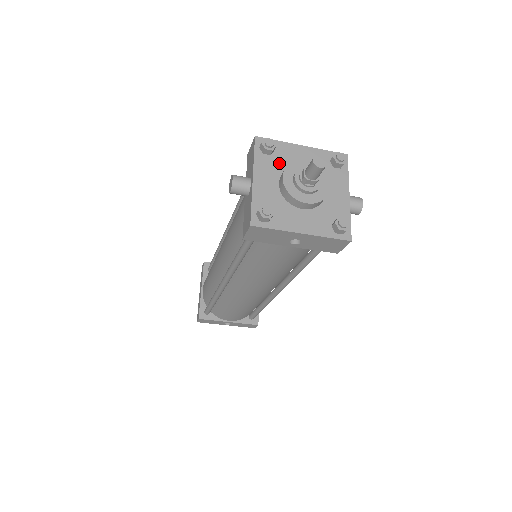
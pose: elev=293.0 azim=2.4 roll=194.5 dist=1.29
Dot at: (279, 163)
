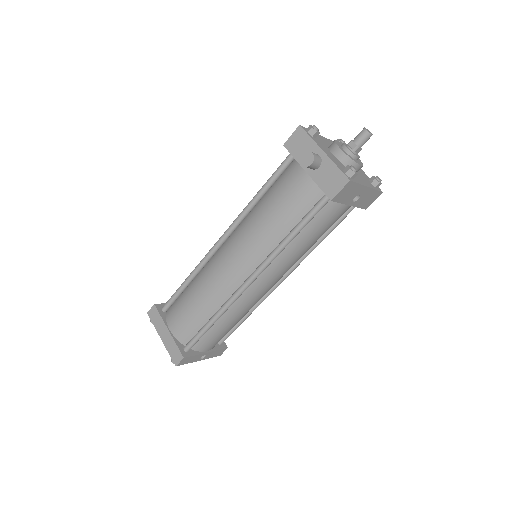
Dot at: (323, 144)
